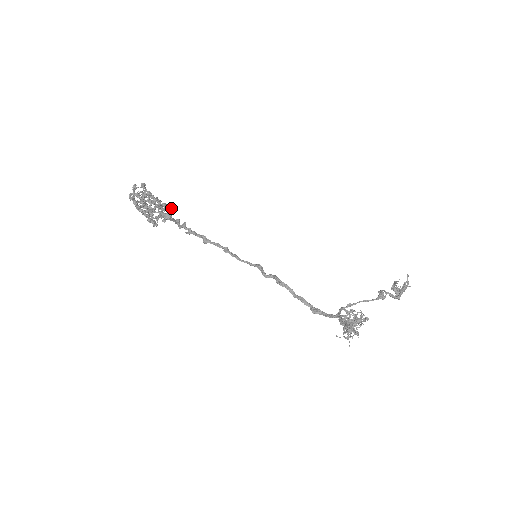
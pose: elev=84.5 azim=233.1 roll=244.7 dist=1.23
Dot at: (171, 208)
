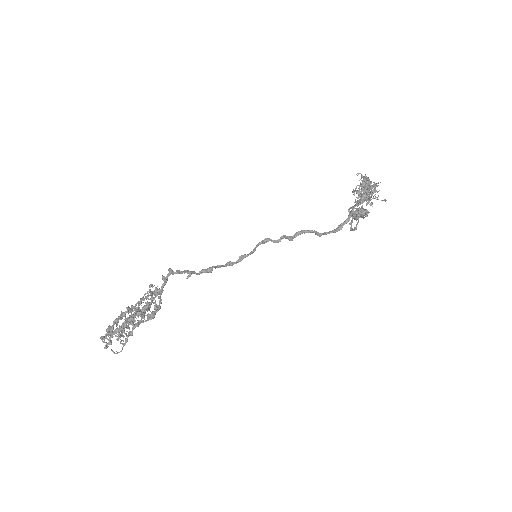
Dot at: occluded
